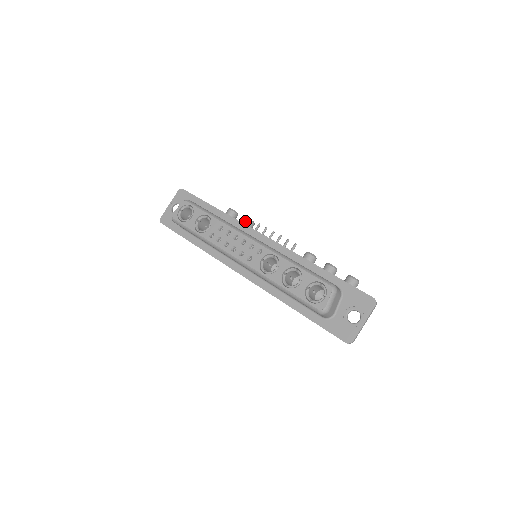
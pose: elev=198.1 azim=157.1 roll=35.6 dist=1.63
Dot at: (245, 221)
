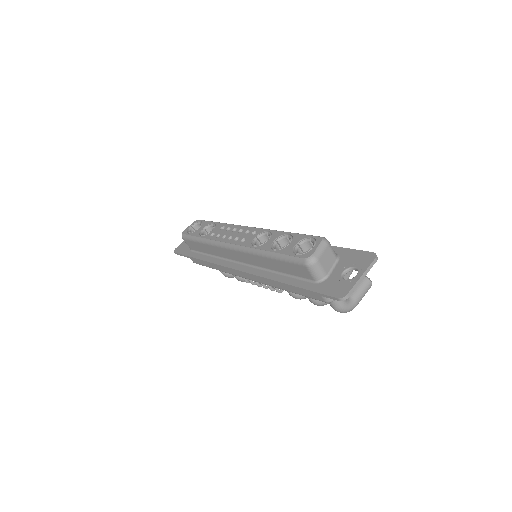
Dot at: occluded
